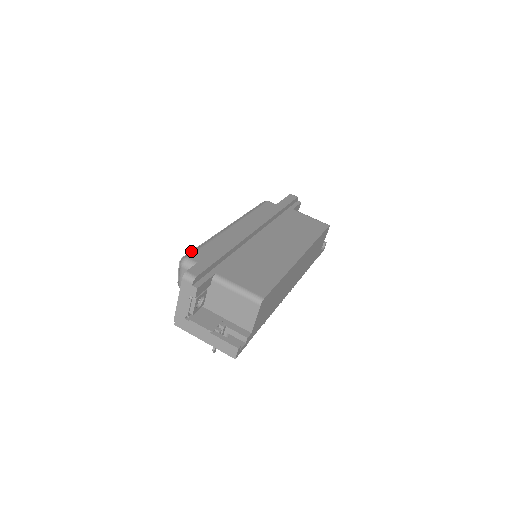
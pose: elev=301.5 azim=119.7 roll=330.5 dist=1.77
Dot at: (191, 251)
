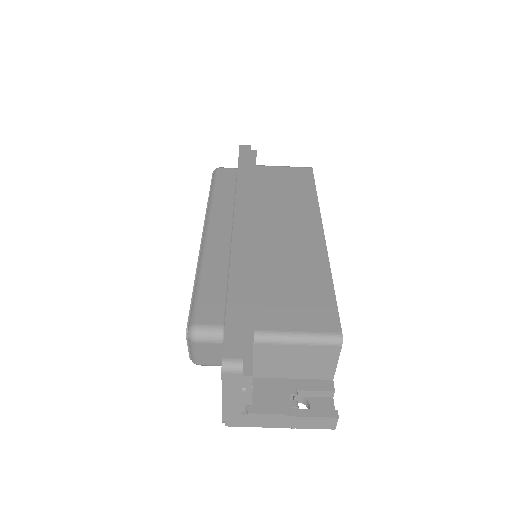
Dot at: (190, 308)
